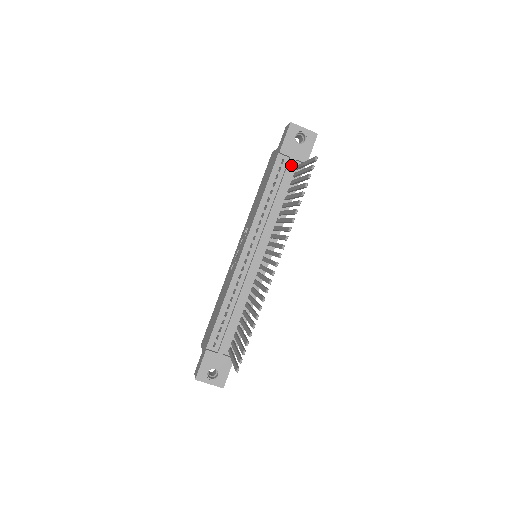
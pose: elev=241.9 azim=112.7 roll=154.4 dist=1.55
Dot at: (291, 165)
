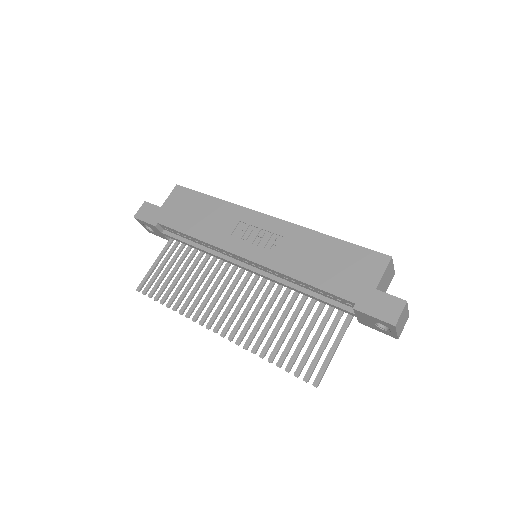
Dot at: (348, 312)
